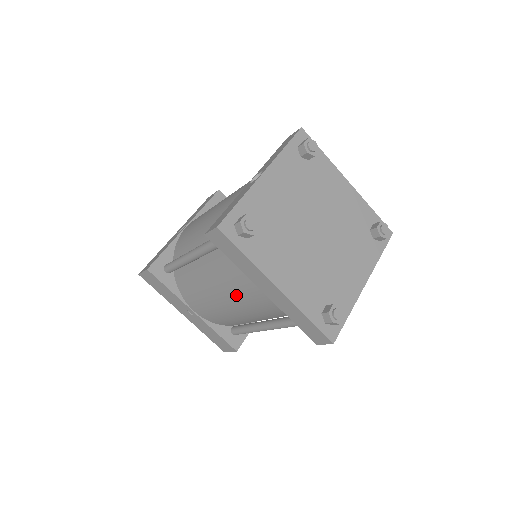
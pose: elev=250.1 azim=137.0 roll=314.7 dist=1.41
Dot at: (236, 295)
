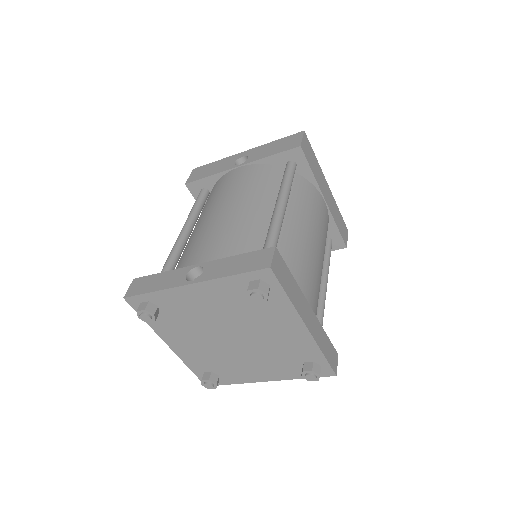
Dot at: occluded
